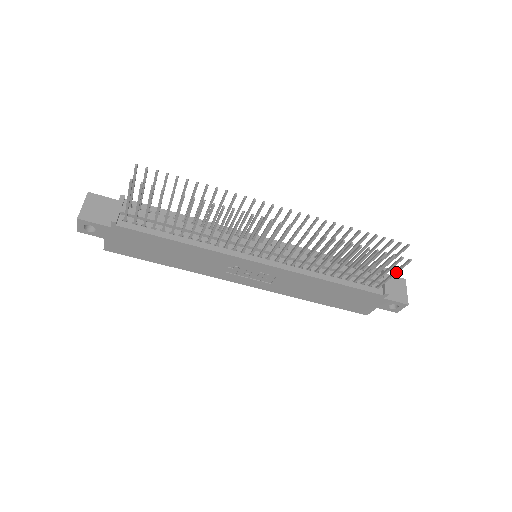
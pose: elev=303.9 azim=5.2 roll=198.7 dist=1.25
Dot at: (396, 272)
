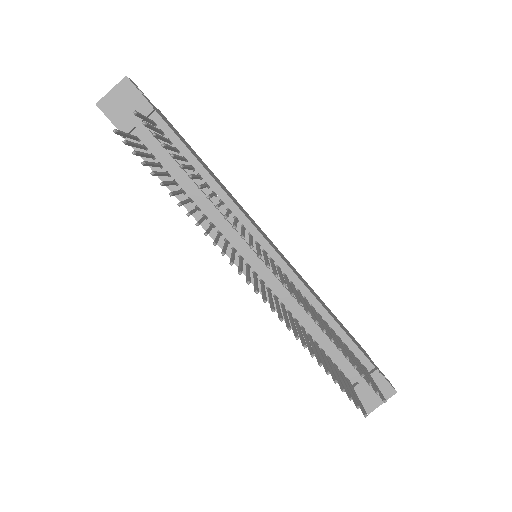
Dot at: (357, 400)
